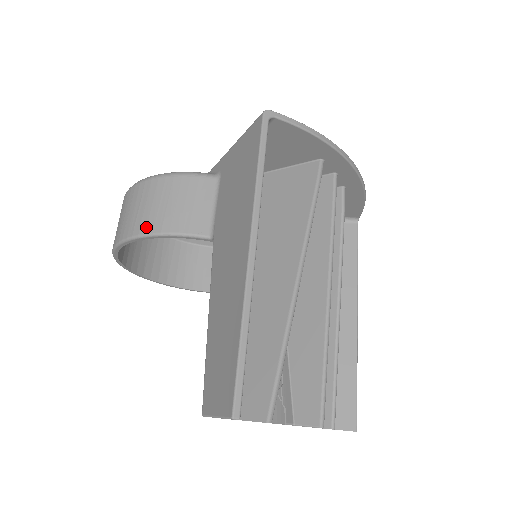
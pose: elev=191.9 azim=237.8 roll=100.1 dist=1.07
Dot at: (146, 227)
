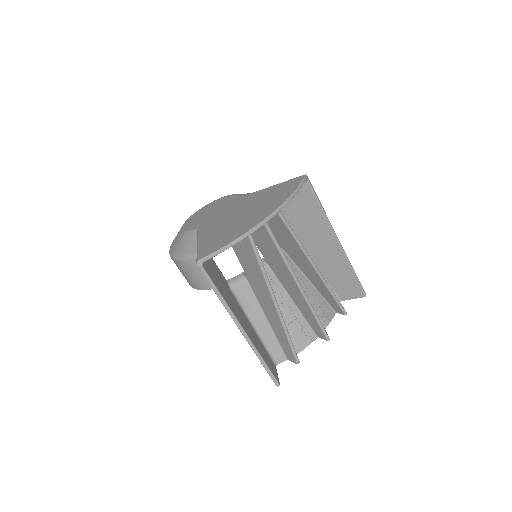
Dot at: (194, 286)
